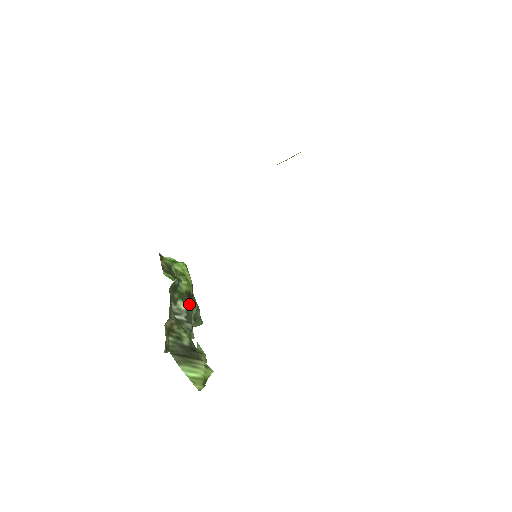
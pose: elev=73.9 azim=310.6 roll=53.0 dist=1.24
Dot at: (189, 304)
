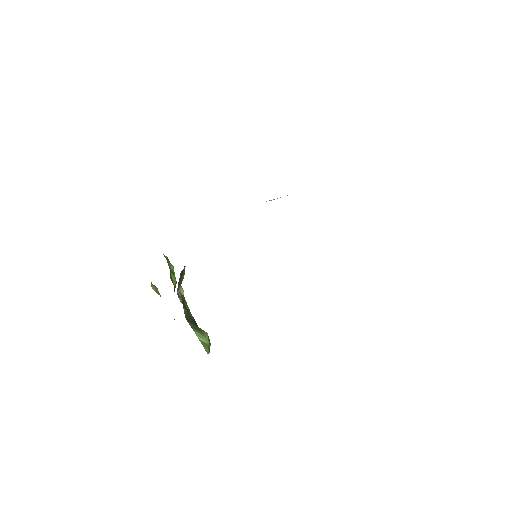
Dot at: occluded
